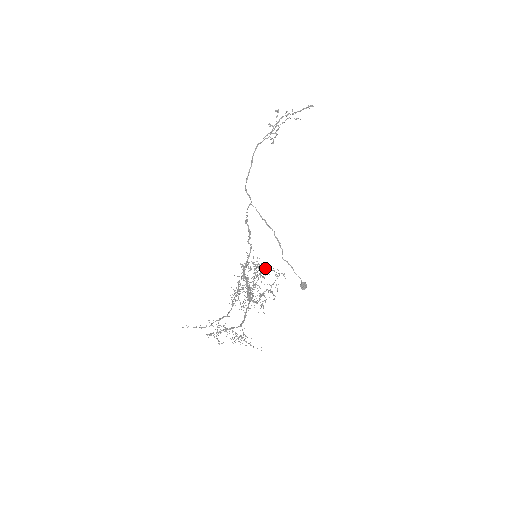
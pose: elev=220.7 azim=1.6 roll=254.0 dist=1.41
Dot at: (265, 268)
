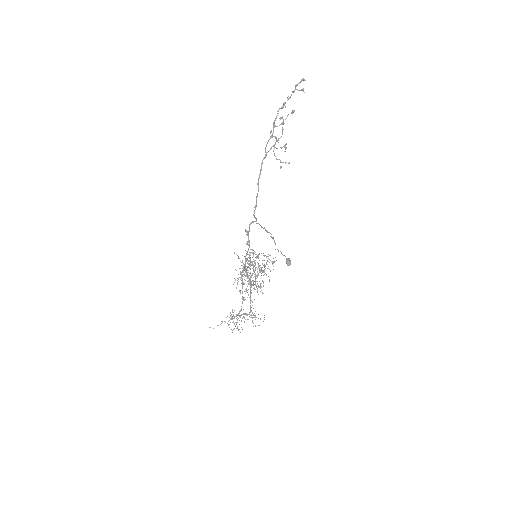
Dot at: occluded
